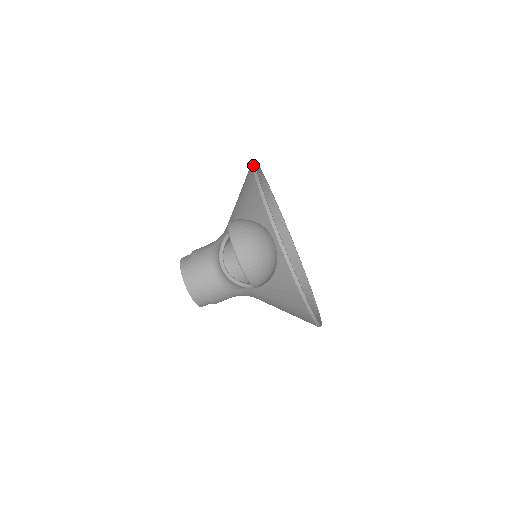
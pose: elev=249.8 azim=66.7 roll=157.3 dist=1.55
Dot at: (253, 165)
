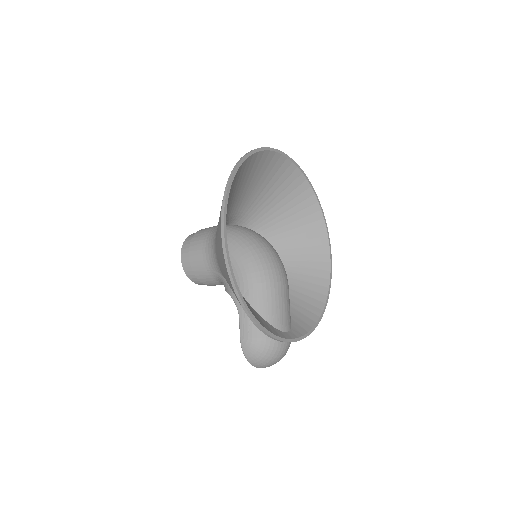
Dot at: (235, 290)
